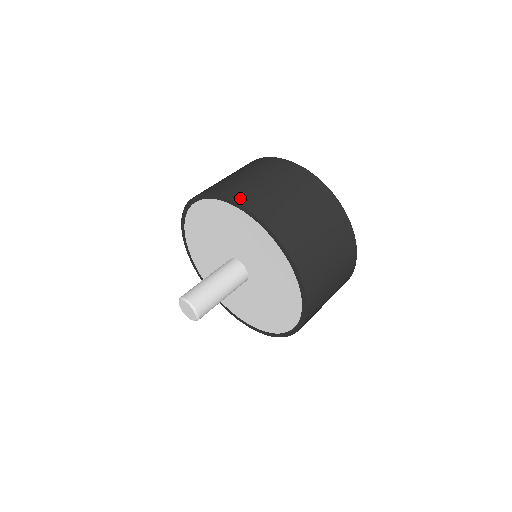
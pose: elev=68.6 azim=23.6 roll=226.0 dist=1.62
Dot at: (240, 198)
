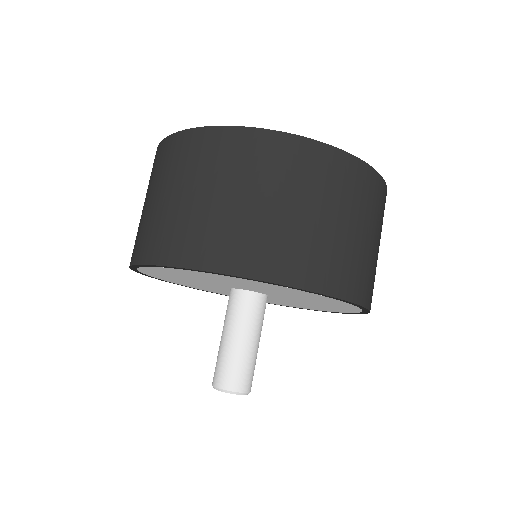
Dot at: (304, 277)
